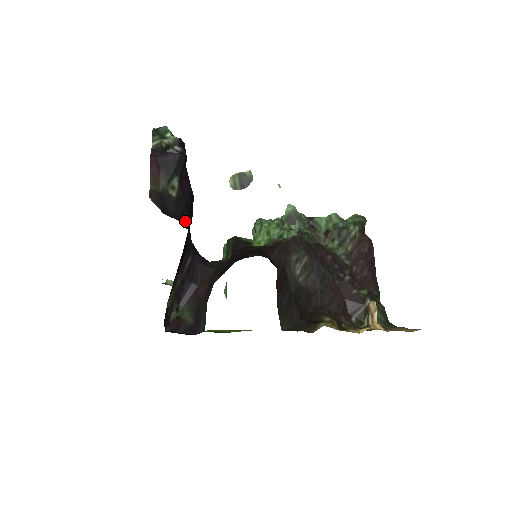
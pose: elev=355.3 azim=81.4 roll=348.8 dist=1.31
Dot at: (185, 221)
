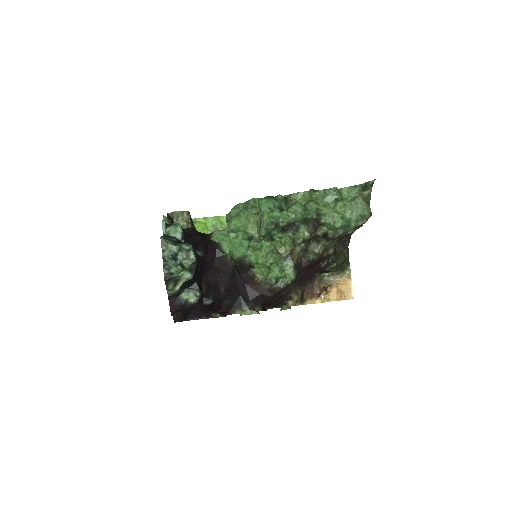
Dot at: occluded
